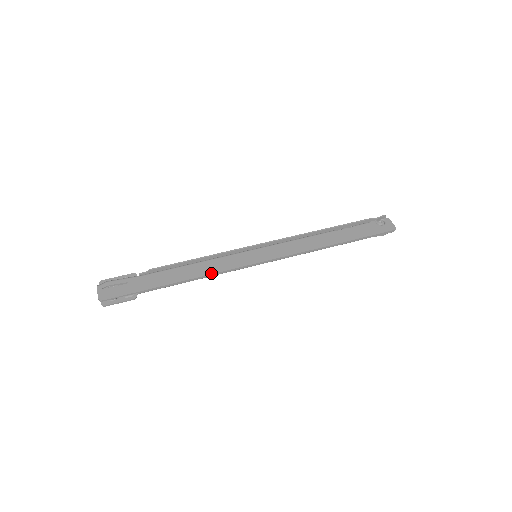
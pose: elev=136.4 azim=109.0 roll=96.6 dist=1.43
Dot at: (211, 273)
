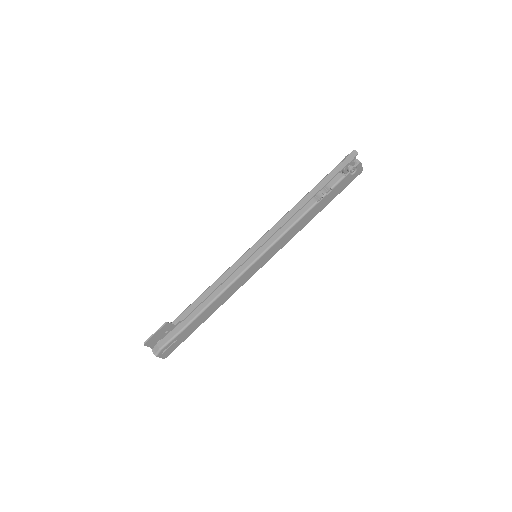
Dot at: occluded
